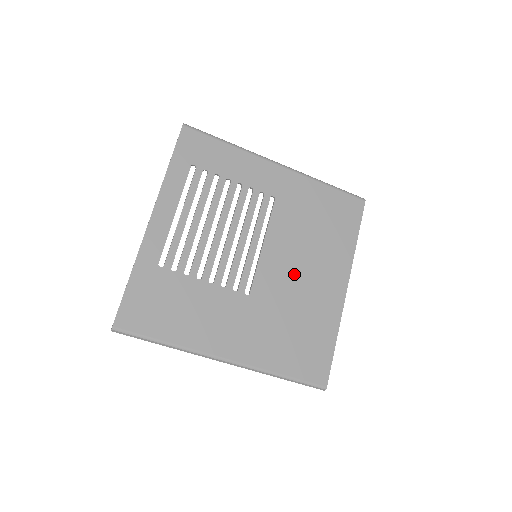
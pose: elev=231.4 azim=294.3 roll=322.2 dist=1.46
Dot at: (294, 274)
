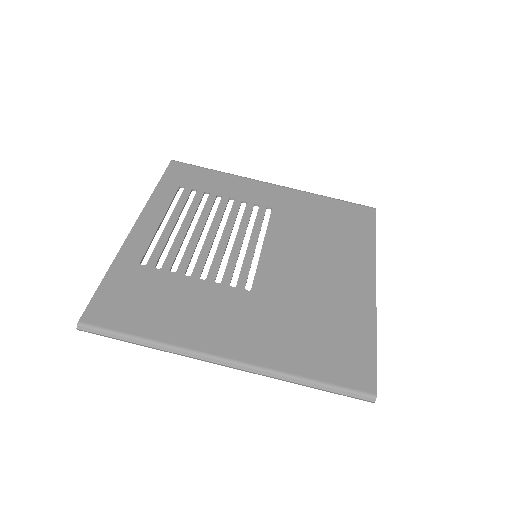
Dot at: (305, 271)
